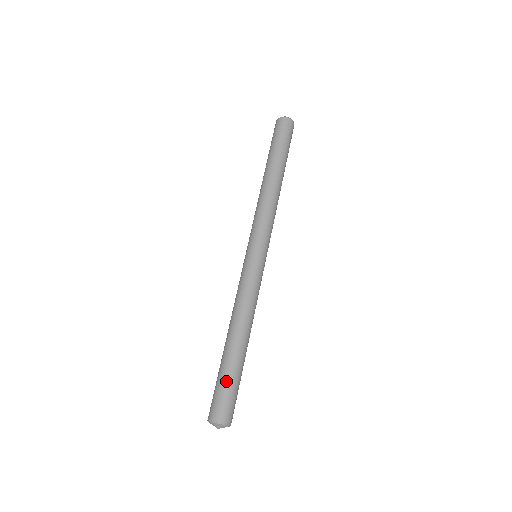
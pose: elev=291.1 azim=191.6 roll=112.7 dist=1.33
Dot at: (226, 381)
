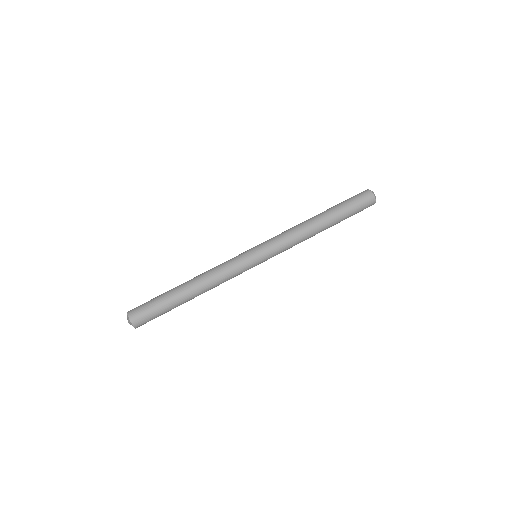
Dot at: (159, 304)
